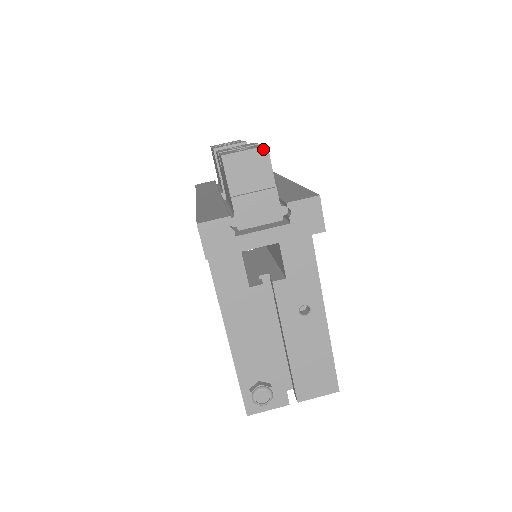
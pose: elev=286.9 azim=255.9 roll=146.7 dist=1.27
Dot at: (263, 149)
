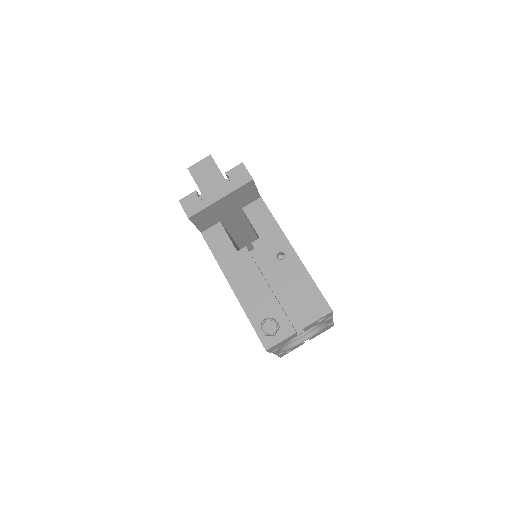
Dot at: (208, 157)
